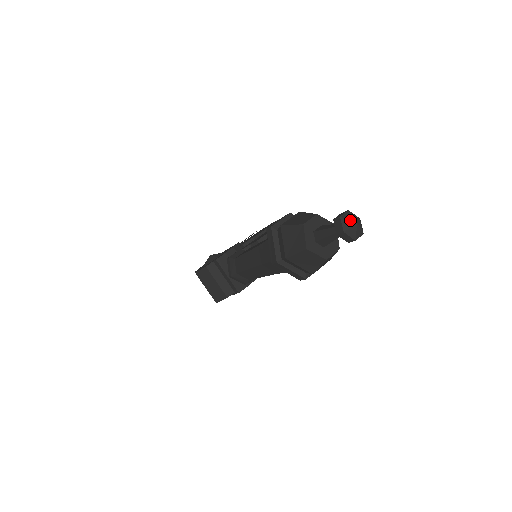
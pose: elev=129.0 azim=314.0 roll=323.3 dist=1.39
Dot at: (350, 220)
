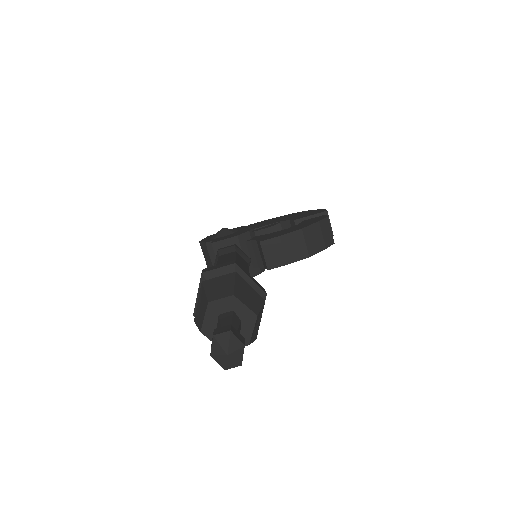
Dot at: (222, 346)
